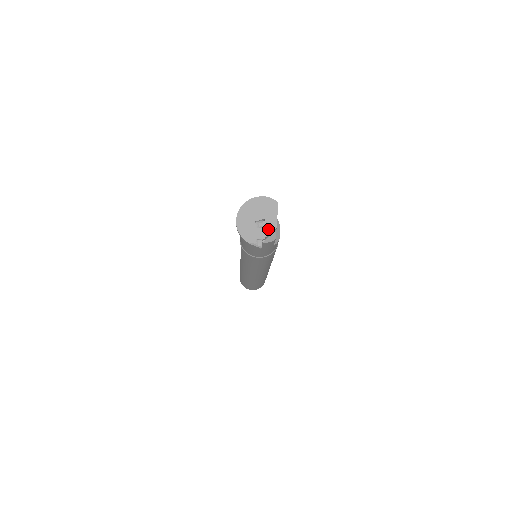
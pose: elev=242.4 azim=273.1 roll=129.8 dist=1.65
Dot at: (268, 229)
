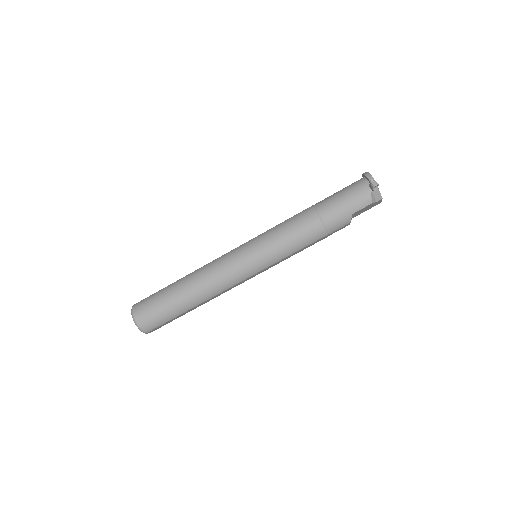
Dot at: (379, 192)
